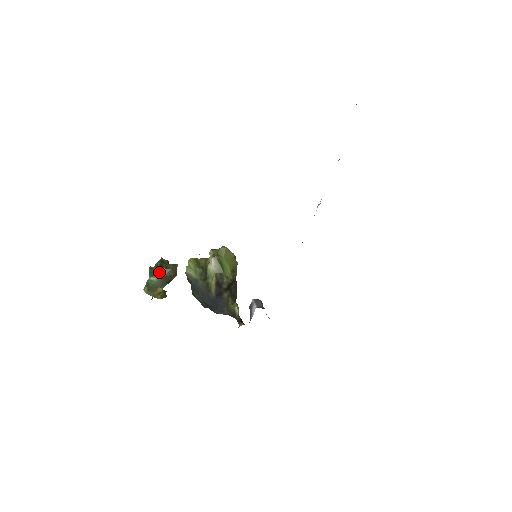
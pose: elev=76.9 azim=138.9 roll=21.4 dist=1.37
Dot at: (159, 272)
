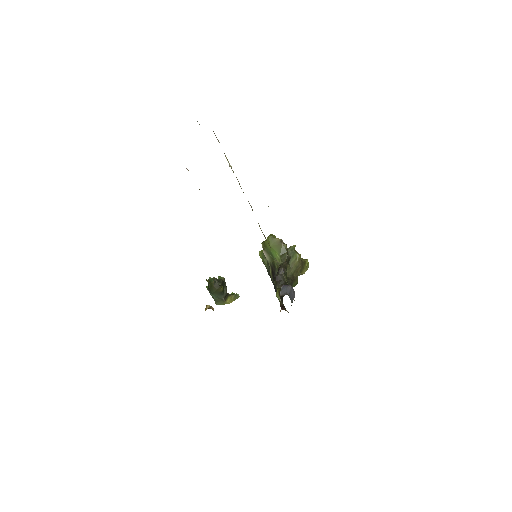
Dot at: (209, 290)
